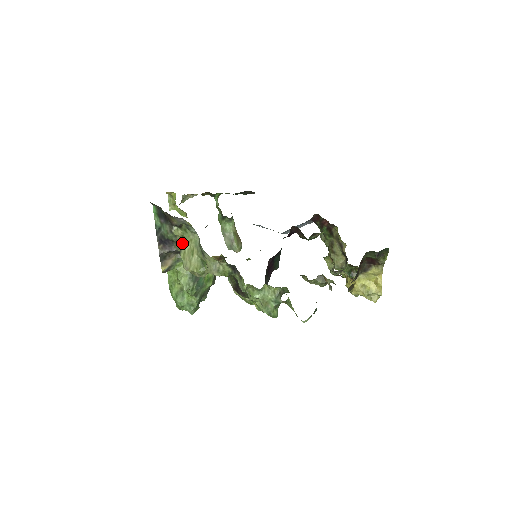
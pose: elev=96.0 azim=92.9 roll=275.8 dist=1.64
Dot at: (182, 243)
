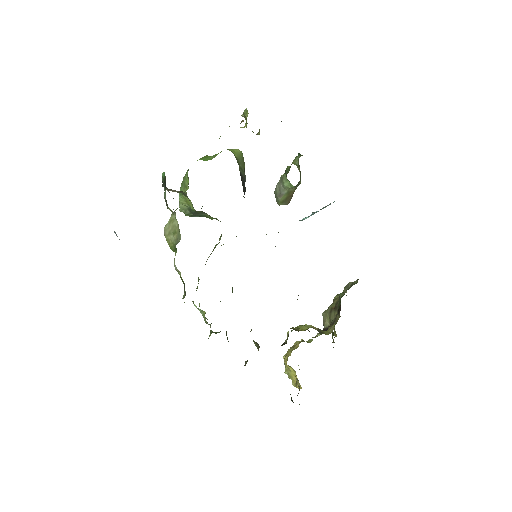
Dot at: (175, 214)
